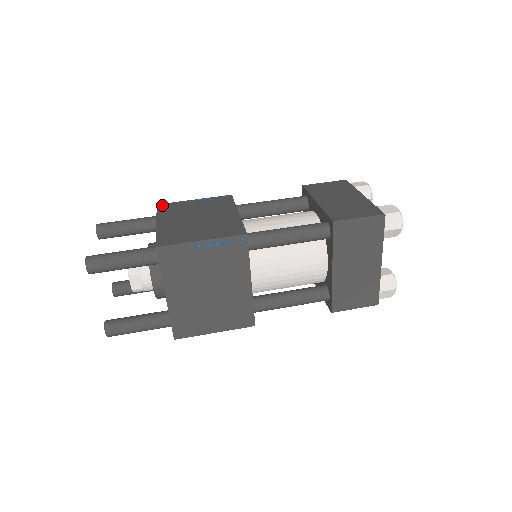
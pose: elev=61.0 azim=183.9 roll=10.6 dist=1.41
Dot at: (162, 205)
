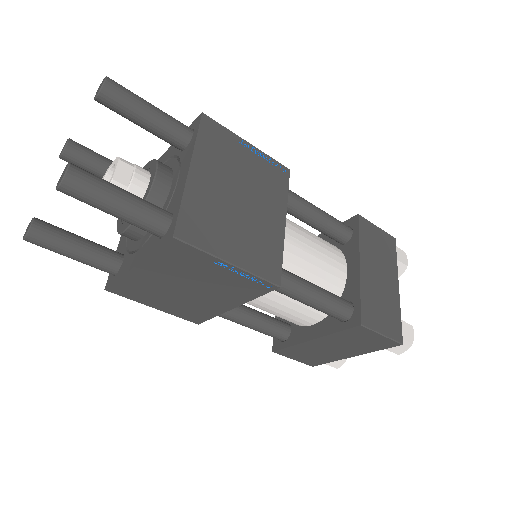
Dot at: (209, 121)
